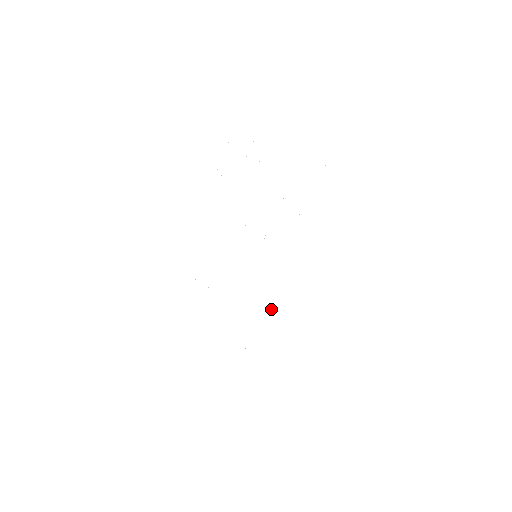
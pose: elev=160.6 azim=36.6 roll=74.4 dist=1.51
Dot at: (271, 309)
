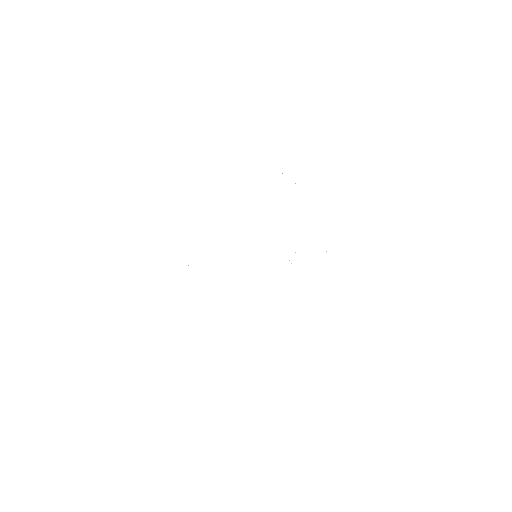
Dot at: occluded
